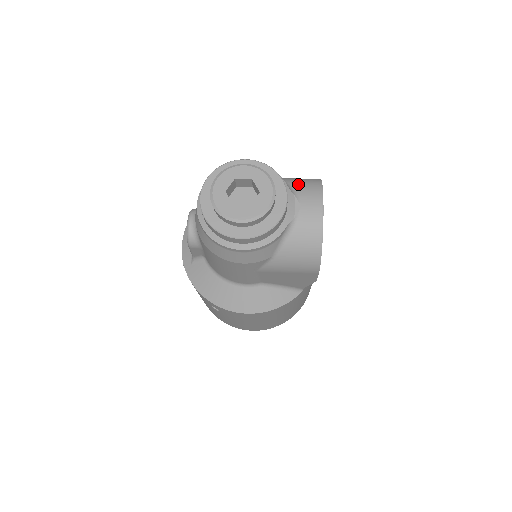
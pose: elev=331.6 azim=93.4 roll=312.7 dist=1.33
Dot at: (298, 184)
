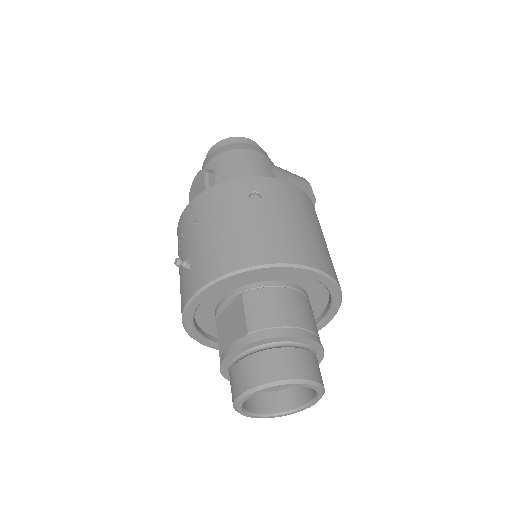
Dot at: occluded
